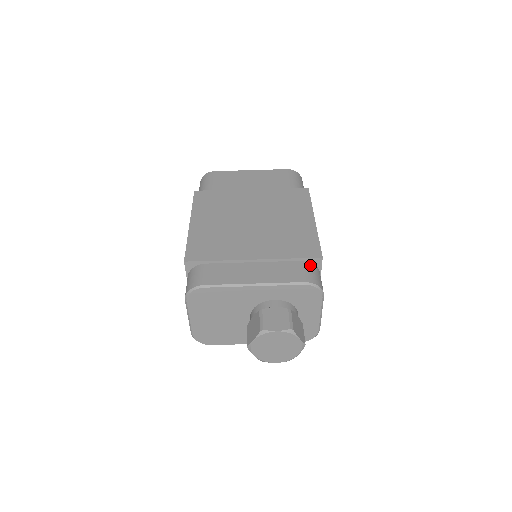
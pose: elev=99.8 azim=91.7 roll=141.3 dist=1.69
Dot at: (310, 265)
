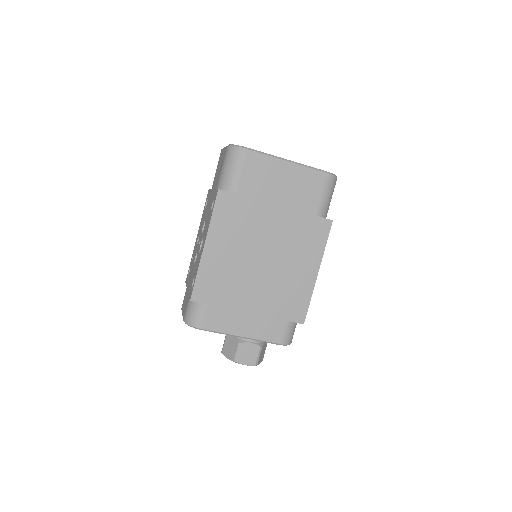
Dot at: (292, 325)
